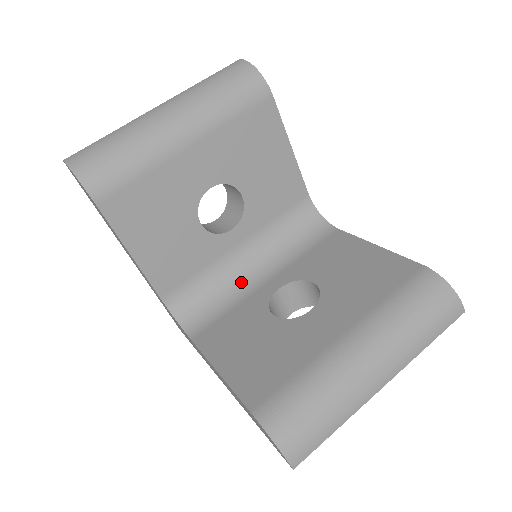
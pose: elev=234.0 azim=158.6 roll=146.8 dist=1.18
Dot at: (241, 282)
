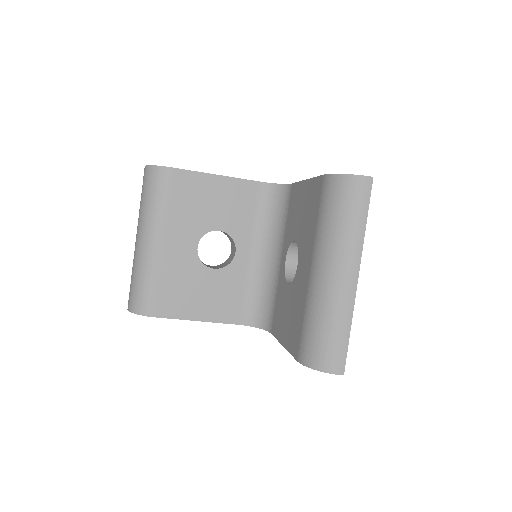
Dot at: (271, 274)
